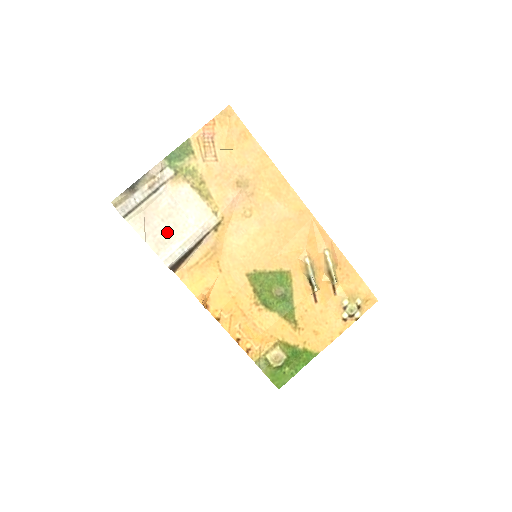
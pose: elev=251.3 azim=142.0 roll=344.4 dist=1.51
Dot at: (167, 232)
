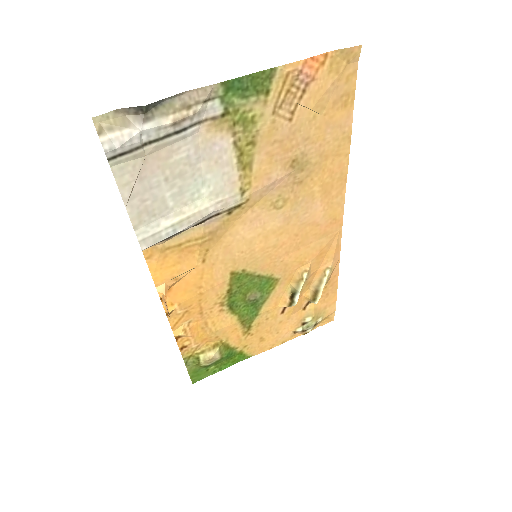
Dot at: (164, 199)
